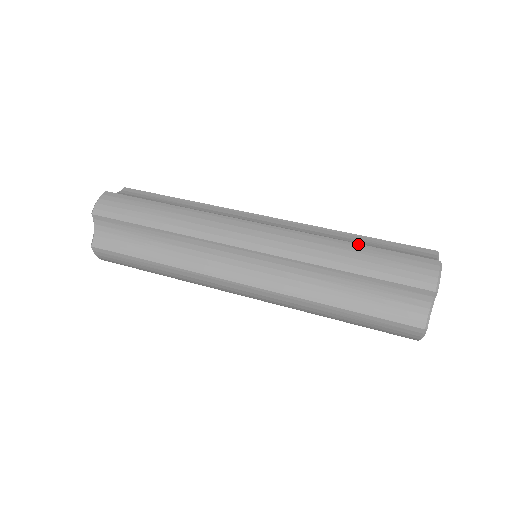
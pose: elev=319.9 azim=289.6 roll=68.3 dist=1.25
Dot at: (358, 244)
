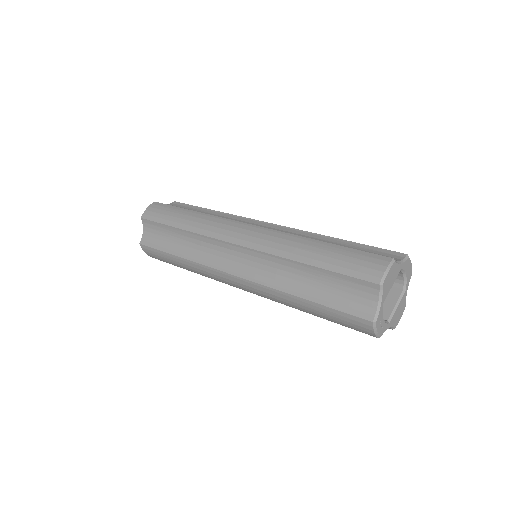
Dot at: (325, 242)
